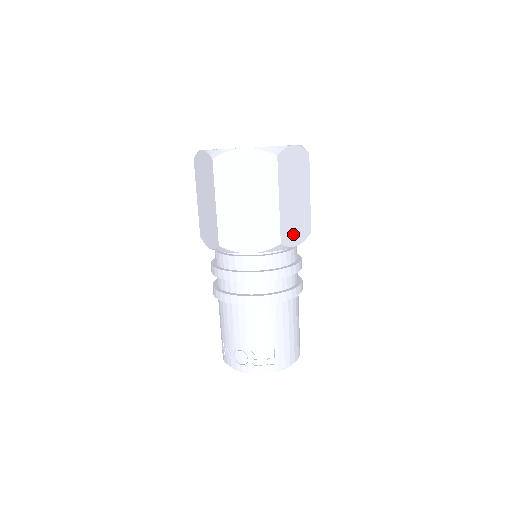
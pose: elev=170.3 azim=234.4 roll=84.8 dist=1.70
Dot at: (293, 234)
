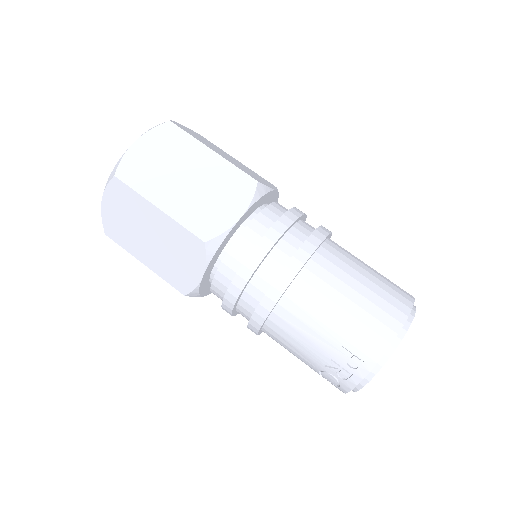
Dot at: (220, 213)
